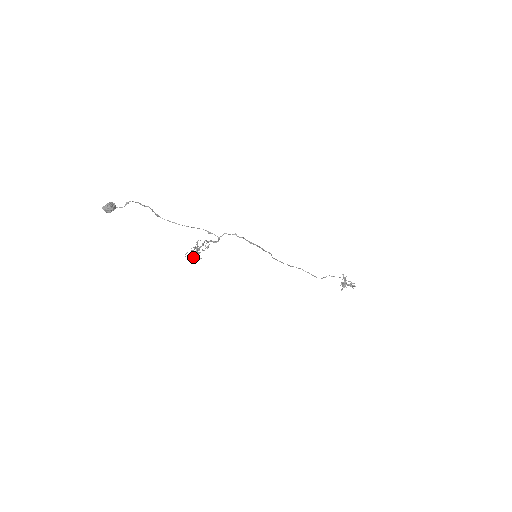
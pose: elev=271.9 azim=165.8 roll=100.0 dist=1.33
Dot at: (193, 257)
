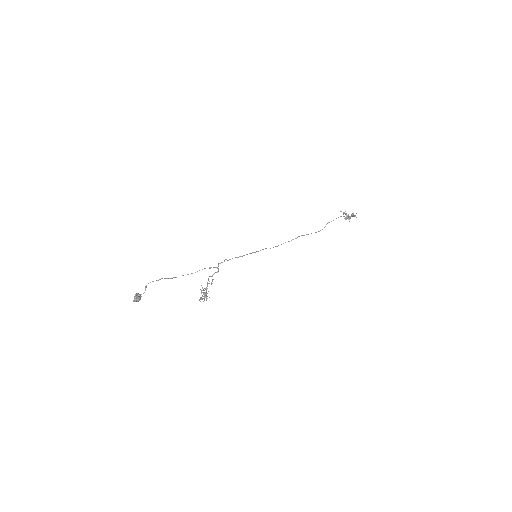
Dot at: (204, 300)
